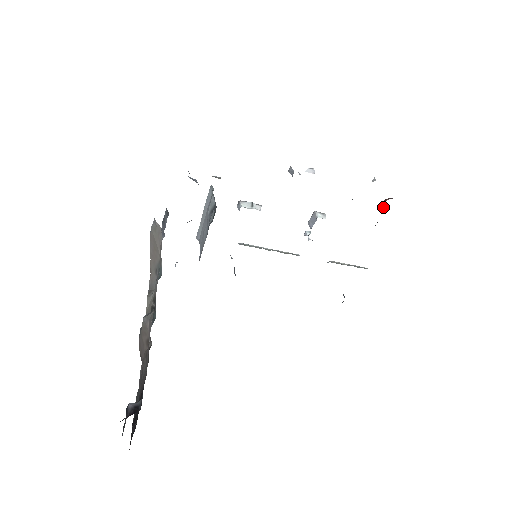
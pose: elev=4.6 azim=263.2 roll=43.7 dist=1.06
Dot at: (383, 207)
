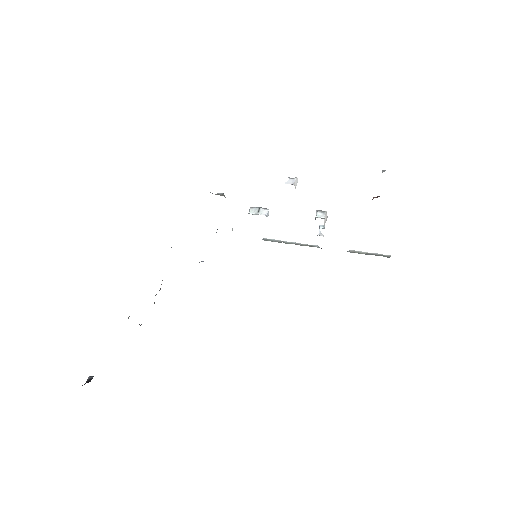
Dot at: occluded
